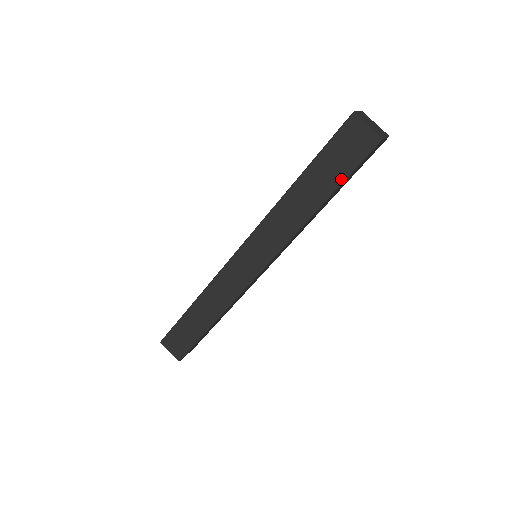
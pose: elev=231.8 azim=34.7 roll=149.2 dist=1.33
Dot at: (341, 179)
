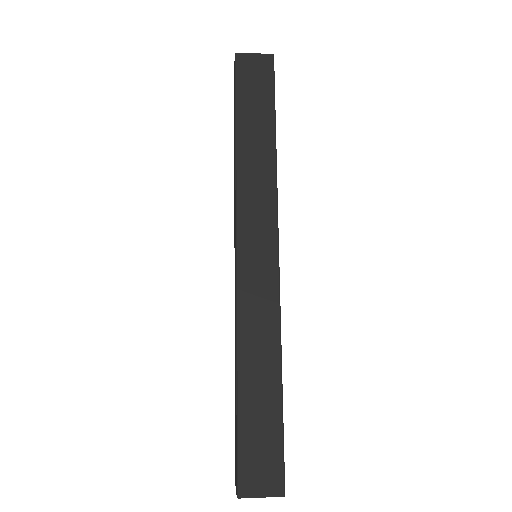
Dot at: (271, 104)
